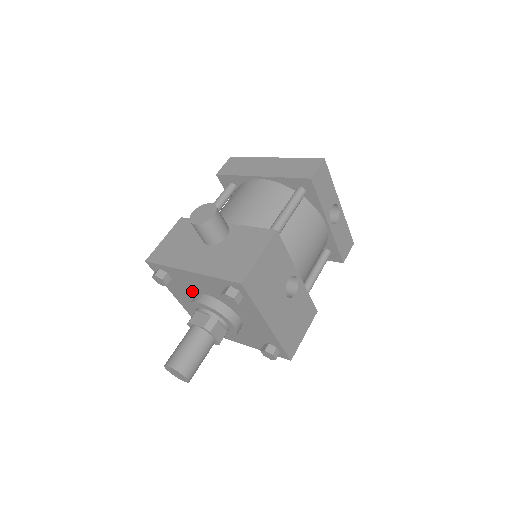
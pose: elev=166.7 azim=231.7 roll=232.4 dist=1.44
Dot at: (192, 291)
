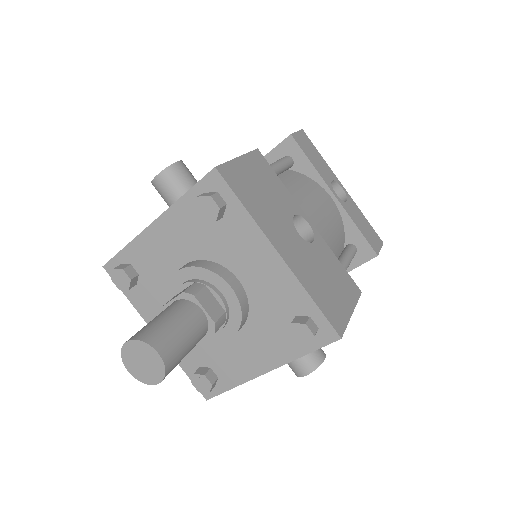
Dot at: (167, 279)
